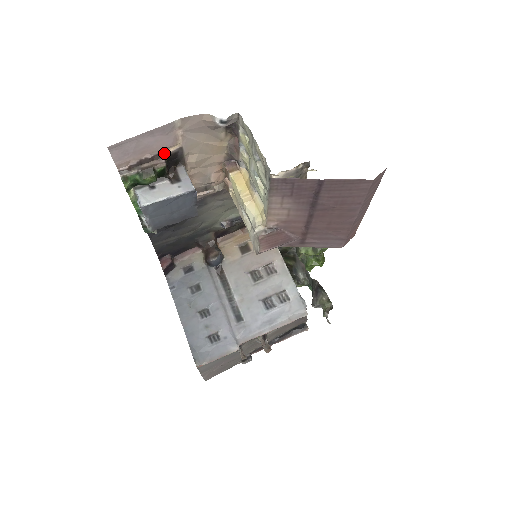
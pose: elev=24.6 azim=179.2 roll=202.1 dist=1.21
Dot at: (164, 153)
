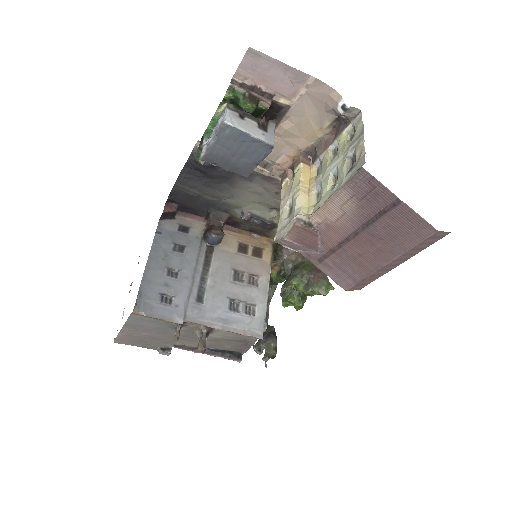
Dot at: (275, 98)
